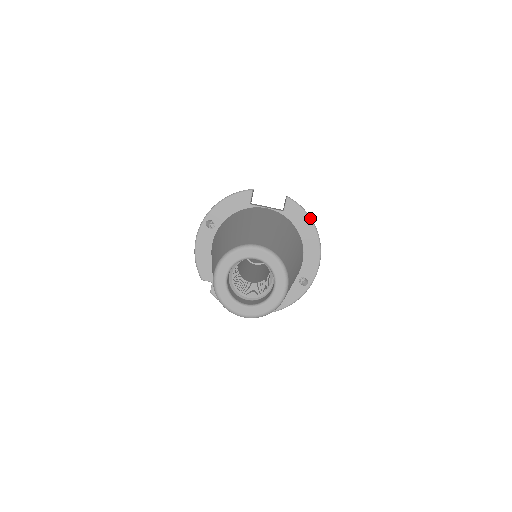
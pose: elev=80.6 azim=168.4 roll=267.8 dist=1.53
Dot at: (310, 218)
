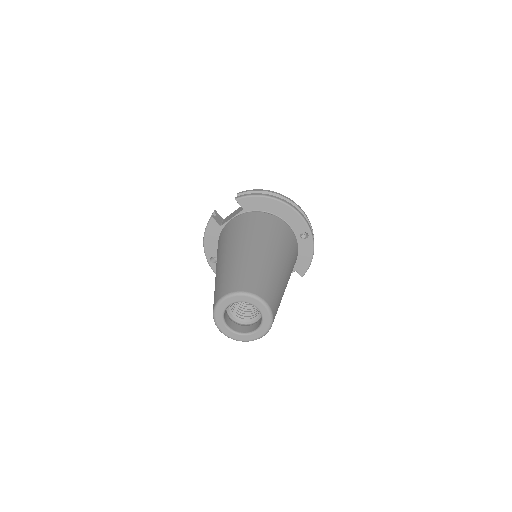
Dot at: (263, 196)
